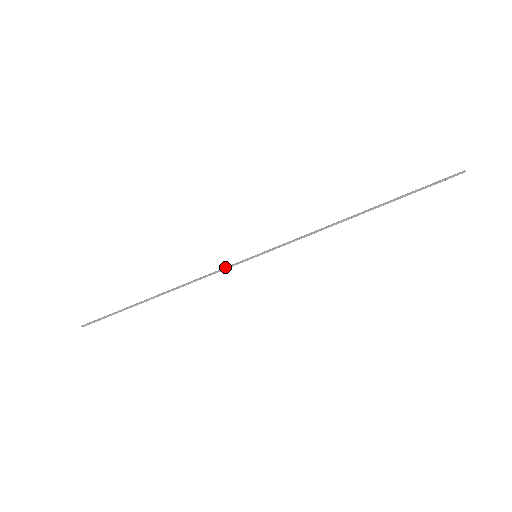
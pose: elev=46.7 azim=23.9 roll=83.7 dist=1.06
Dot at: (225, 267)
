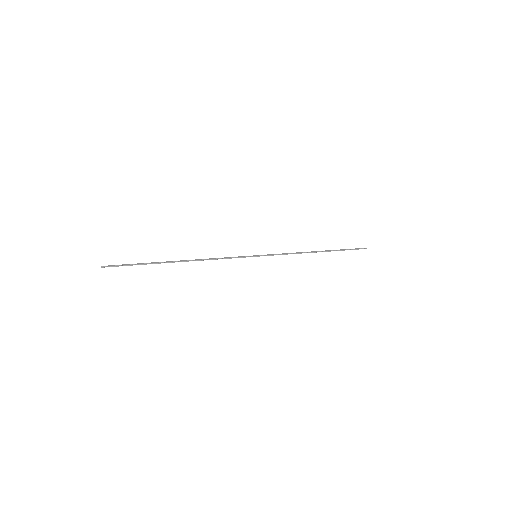
Dot at: occluded
